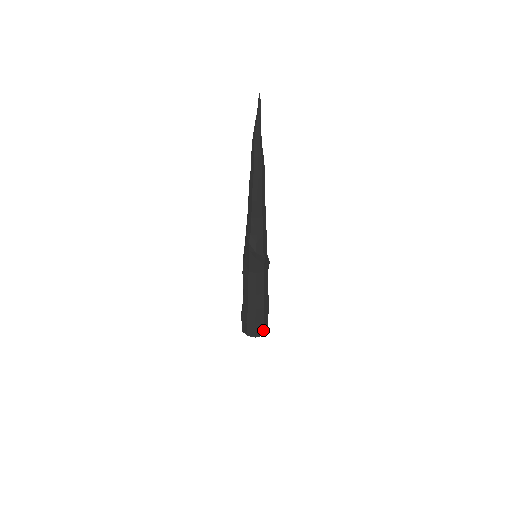
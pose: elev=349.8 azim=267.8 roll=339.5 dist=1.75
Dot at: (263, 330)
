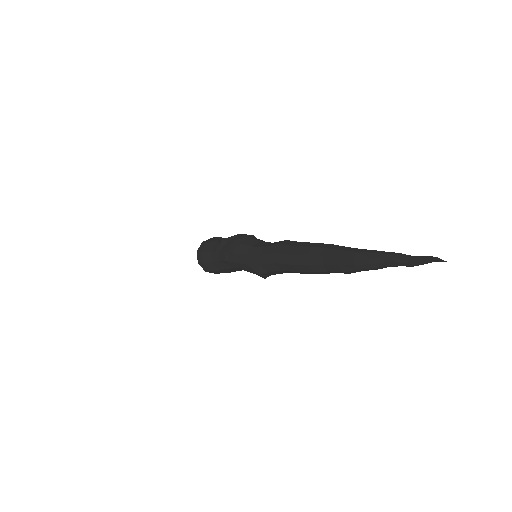
Dot at: occluded
